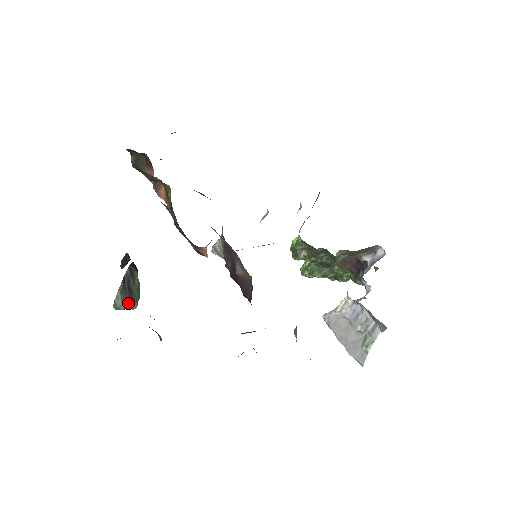
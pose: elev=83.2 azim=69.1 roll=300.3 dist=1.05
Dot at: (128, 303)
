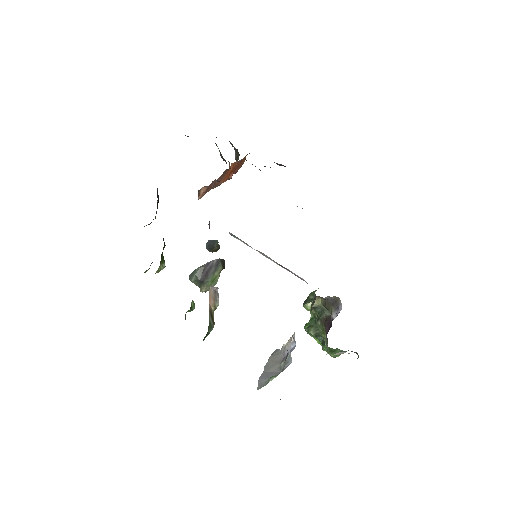
Dot at: (199, 281)
